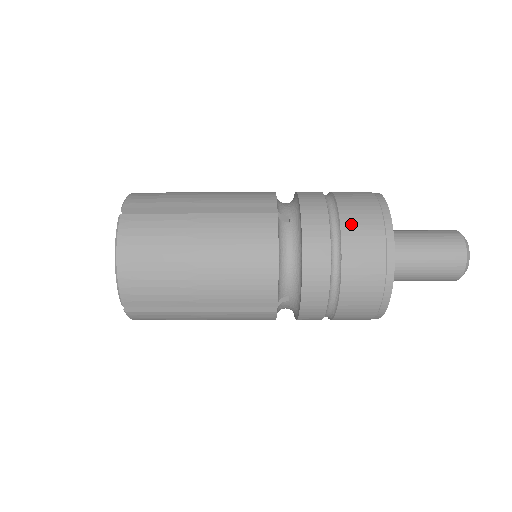
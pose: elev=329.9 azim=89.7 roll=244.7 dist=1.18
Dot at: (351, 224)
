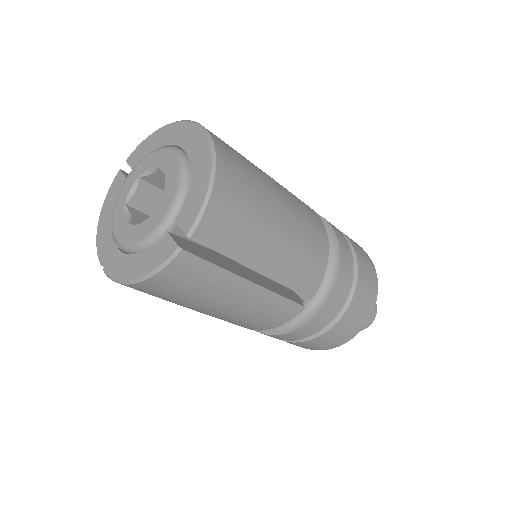
Dot at: (354, 243)
